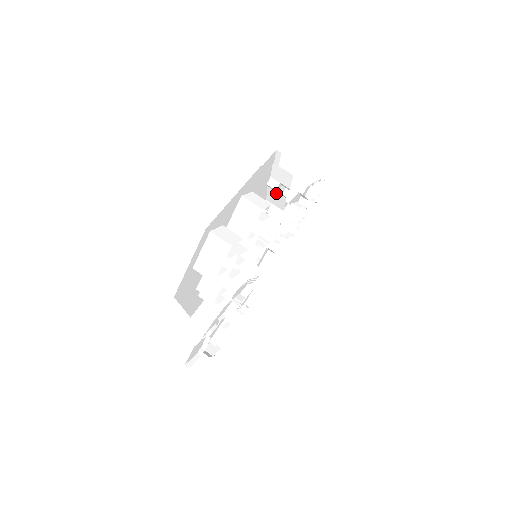
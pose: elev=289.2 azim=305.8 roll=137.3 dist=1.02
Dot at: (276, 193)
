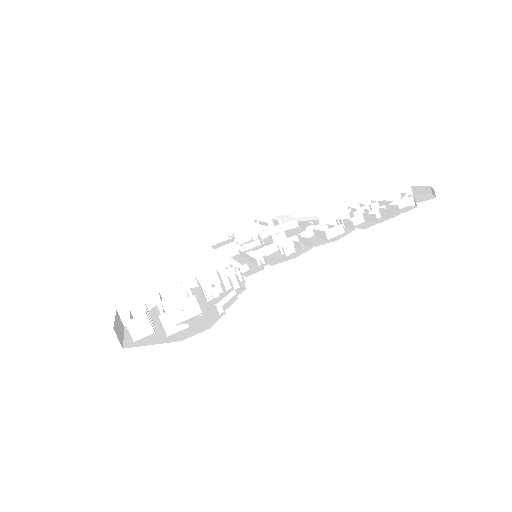
Dot at: occluded
